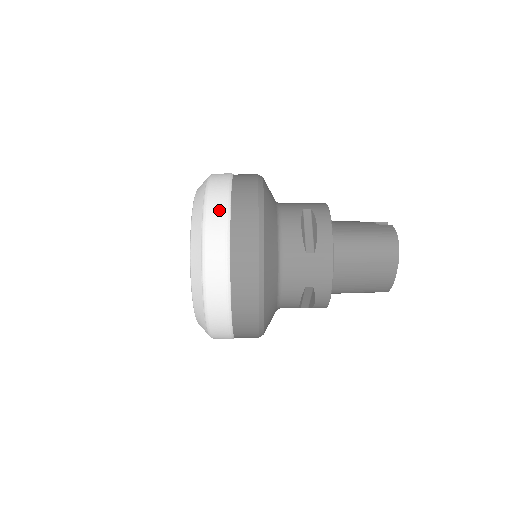
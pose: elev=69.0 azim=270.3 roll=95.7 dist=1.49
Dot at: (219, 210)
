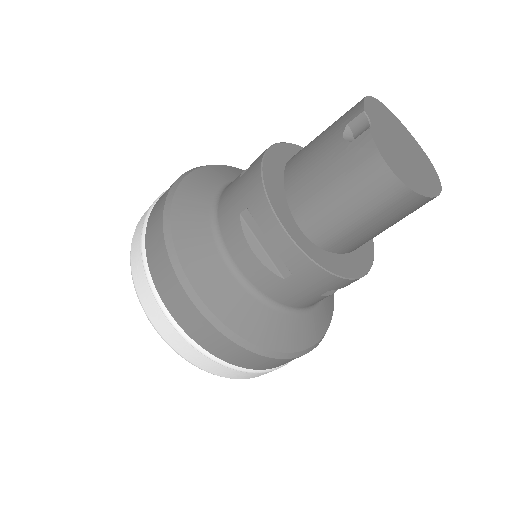
Dot at: (161, 320)
